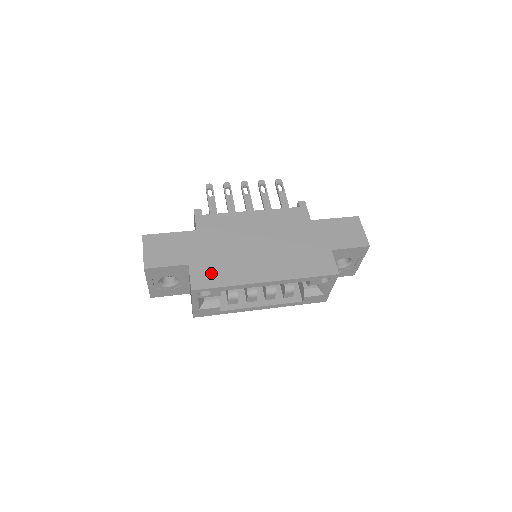
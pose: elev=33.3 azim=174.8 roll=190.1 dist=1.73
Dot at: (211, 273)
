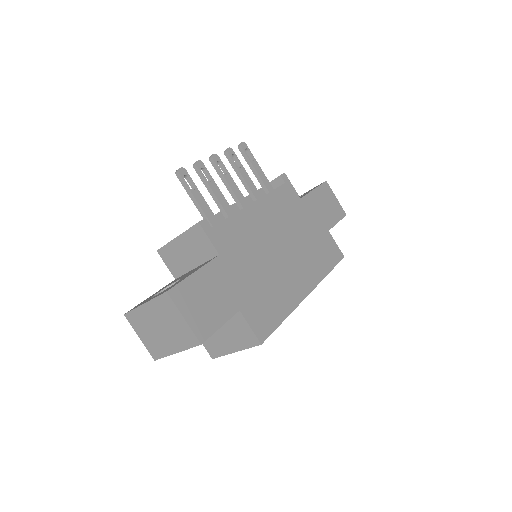
Dot at: (265, 310)
